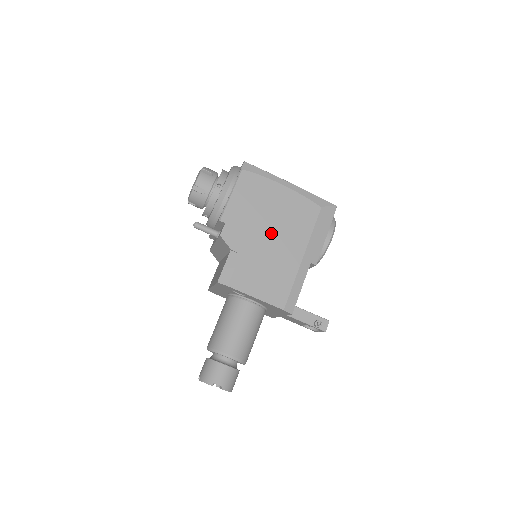
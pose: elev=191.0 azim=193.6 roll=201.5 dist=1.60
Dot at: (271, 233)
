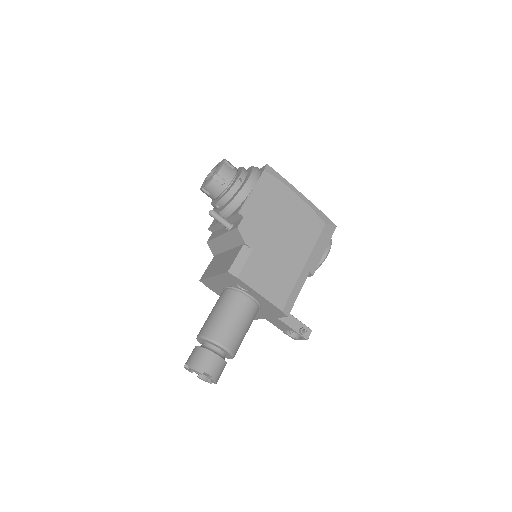
Dot at: (281, 236)
